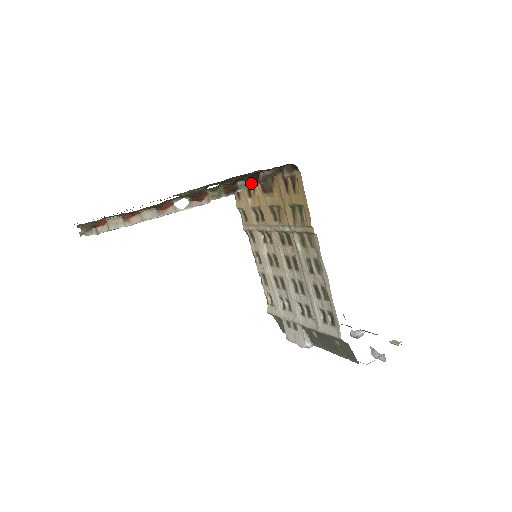
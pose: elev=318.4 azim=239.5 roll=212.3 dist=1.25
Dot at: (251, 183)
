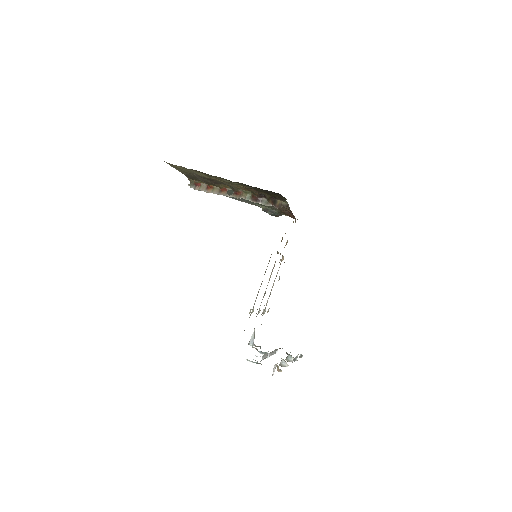
Dot at: (270, 203)
